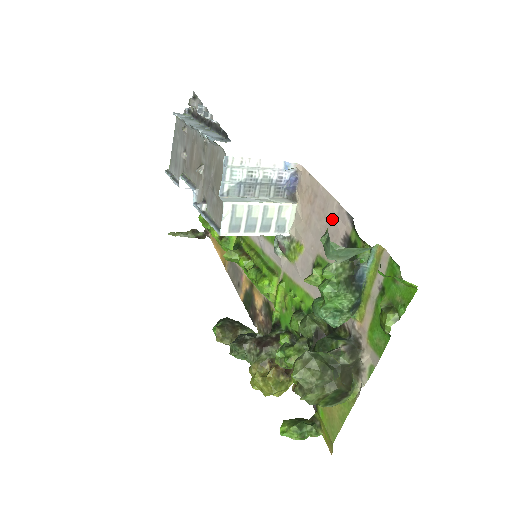
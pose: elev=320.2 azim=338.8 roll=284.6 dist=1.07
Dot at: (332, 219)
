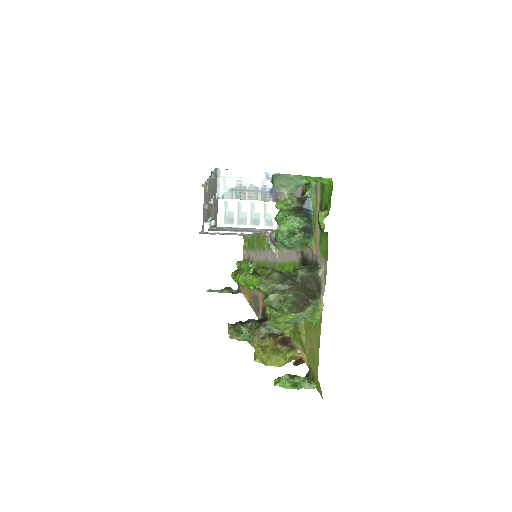
Dot at: occluded
